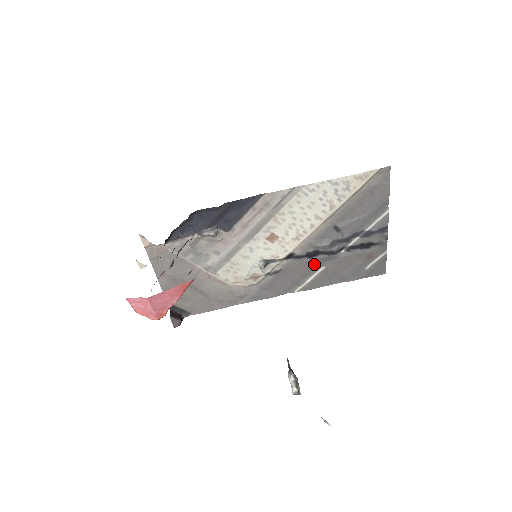
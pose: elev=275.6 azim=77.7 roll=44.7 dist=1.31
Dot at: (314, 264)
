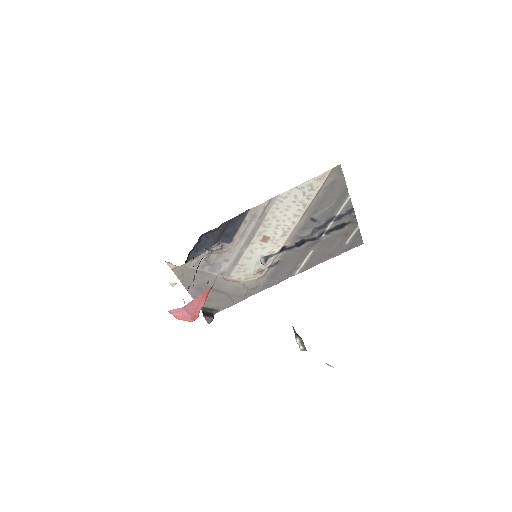
Dot at: (304, 250)
